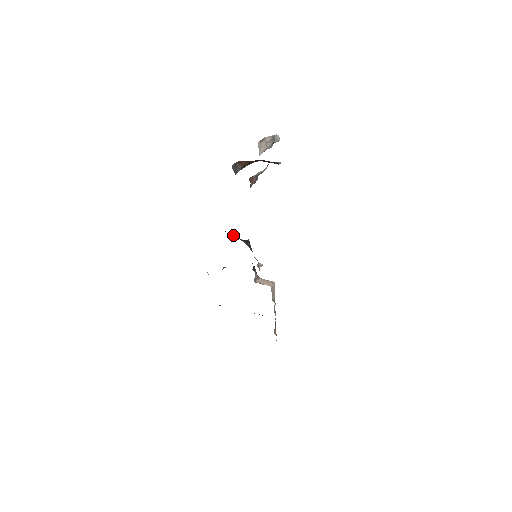
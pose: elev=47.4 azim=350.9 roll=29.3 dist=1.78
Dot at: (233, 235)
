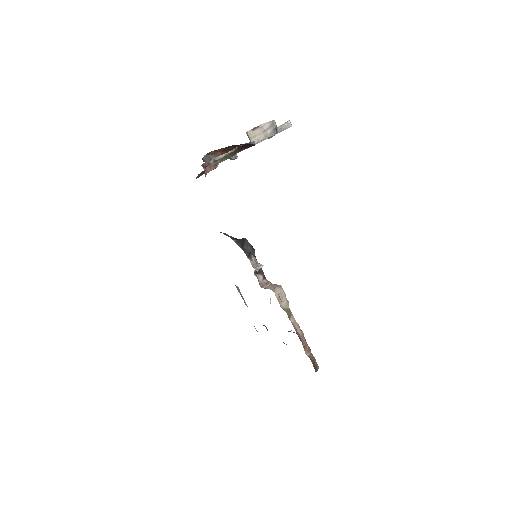
Dot at: (227, 235)
